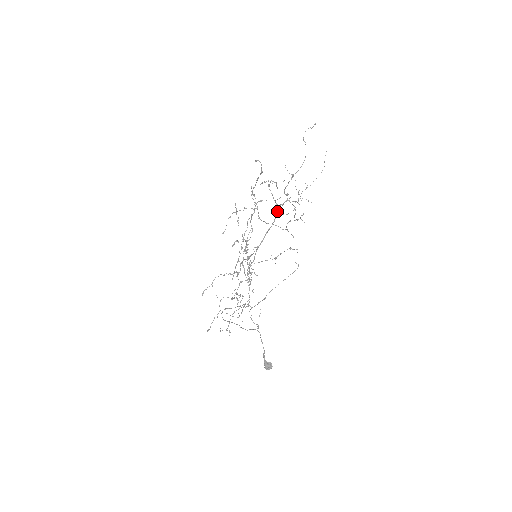
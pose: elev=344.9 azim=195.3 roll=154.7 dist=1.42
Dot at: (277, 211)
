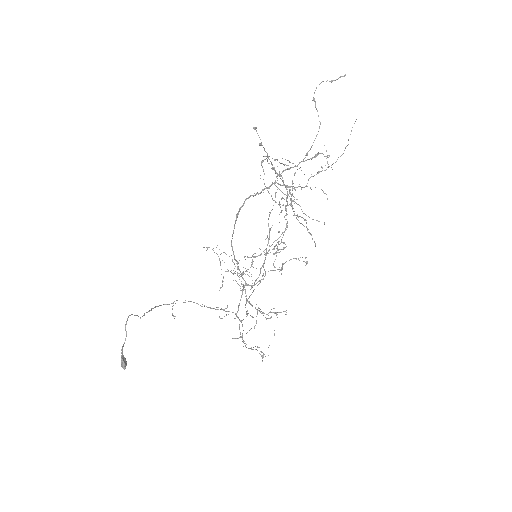
Dot at: (256, 194)
